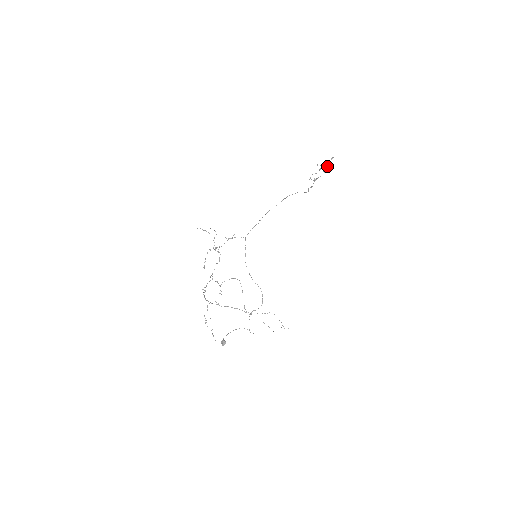
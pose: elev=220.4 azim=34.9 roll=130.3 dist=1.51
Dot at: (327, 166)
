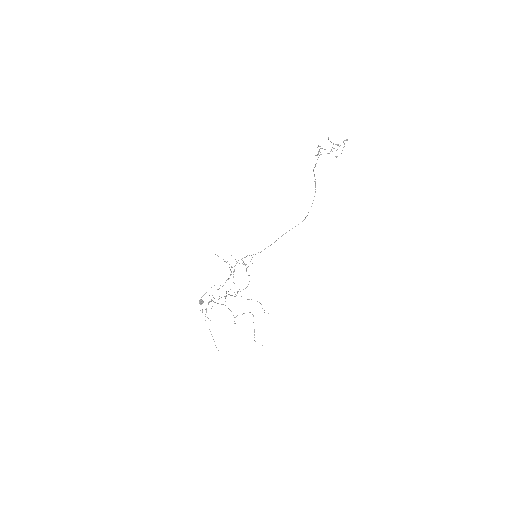
Dot at: (338, 145)
